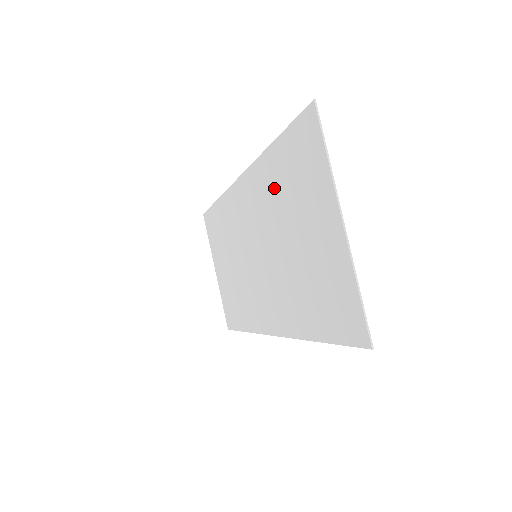
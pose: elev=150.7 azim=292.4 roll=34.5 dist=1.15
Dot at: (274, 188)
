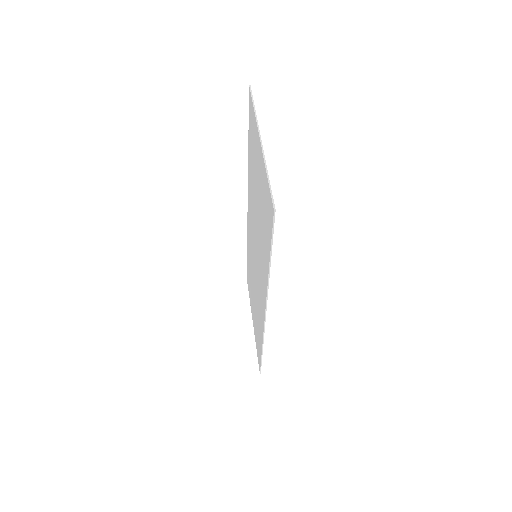
Dot at: (251, 177)
